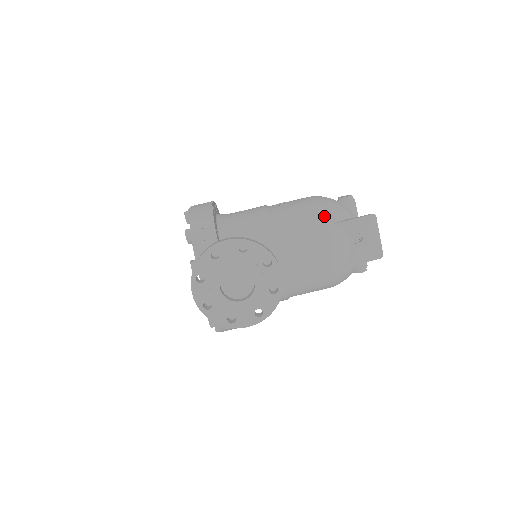
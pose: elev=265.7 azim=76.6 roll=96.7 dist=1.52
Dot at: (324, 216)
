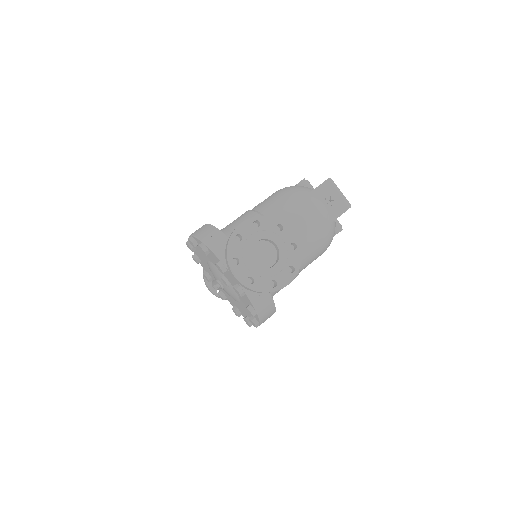
Dot at: (296, 194)
